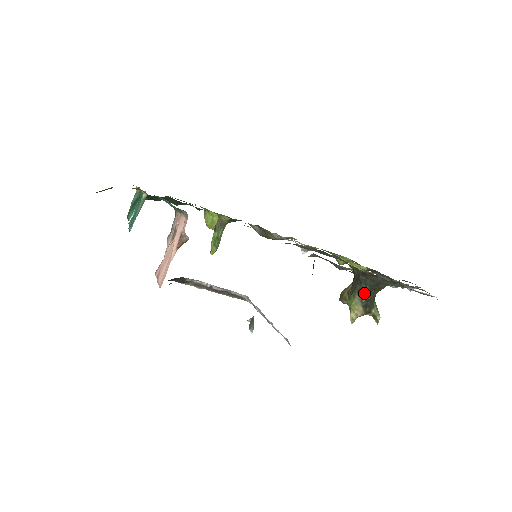
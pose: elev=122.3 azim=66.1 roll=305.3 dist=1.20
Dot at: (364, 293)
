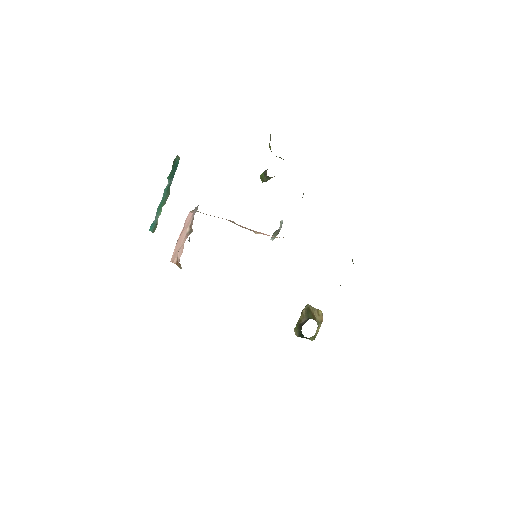
Dot at: (302, 336)
